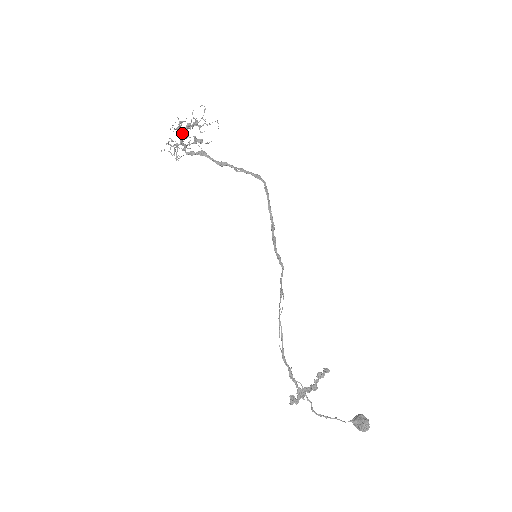
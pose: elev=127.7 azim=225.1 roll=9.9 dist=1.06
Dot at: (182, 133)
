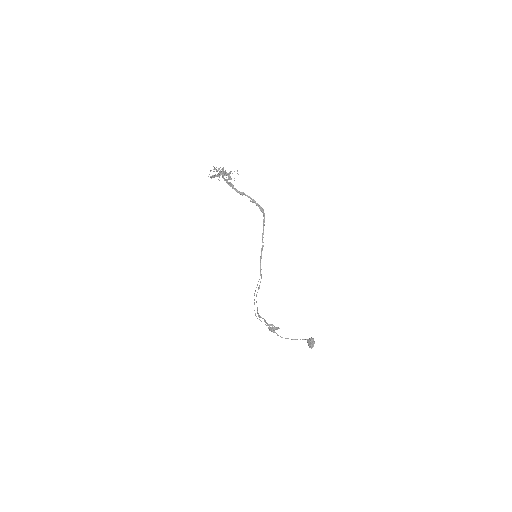
Dot at: occluded
